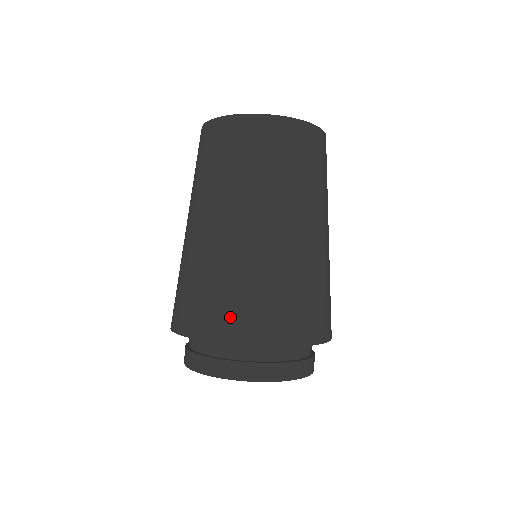
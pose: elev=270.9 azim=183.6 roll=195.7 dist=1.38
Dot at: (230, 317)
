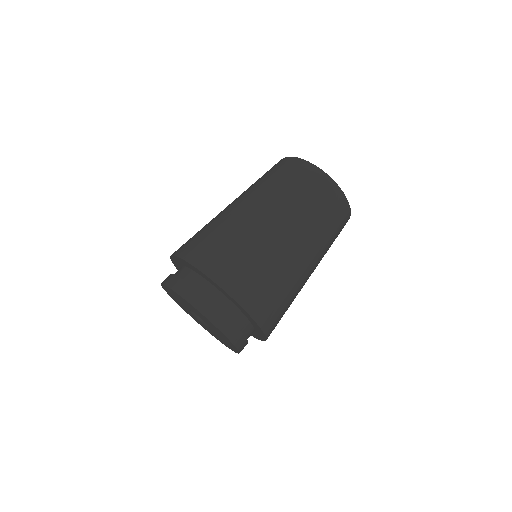
Dot at: (213, 257)
